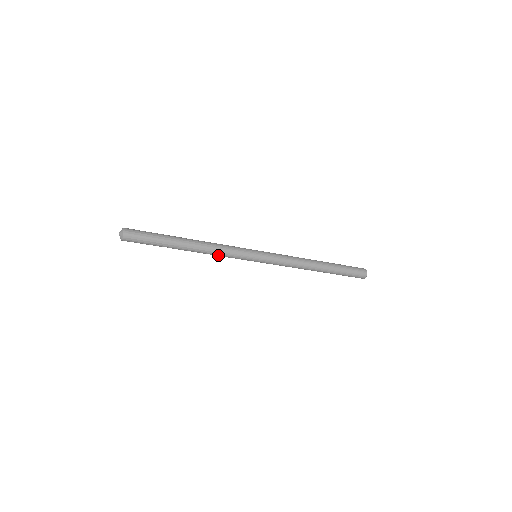
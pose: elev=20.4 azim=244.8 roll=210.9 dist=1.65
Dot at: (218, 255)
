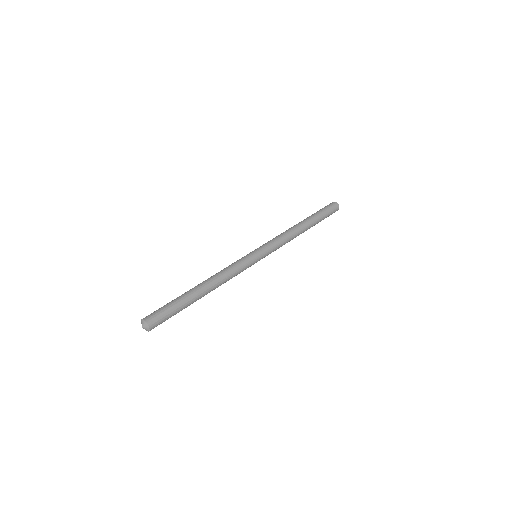
Dot at: occluded
